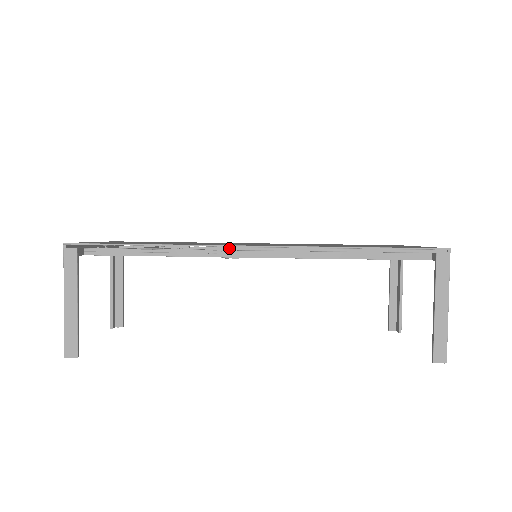
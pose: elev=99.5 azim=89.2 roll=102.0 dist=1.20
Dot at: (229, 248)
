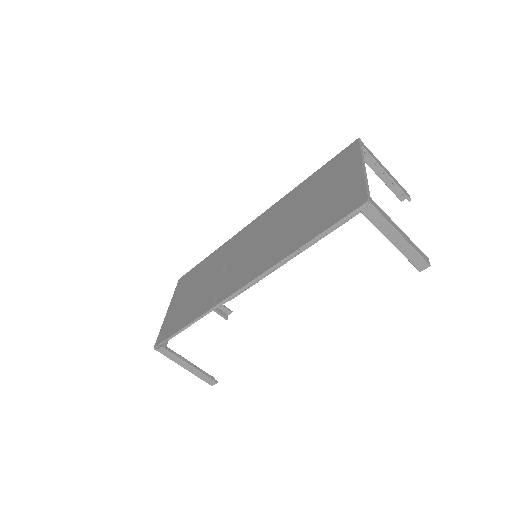
Dot at: (229, 299)
